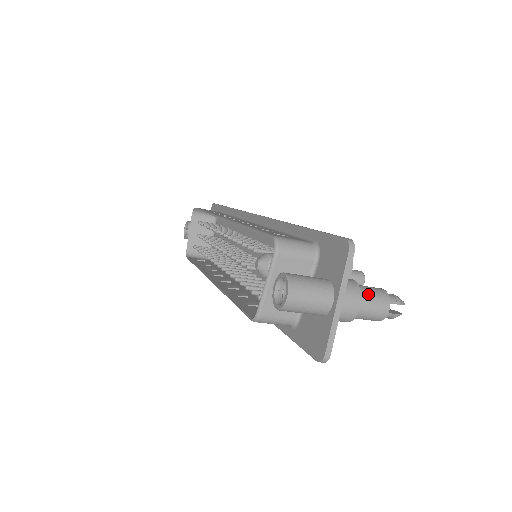
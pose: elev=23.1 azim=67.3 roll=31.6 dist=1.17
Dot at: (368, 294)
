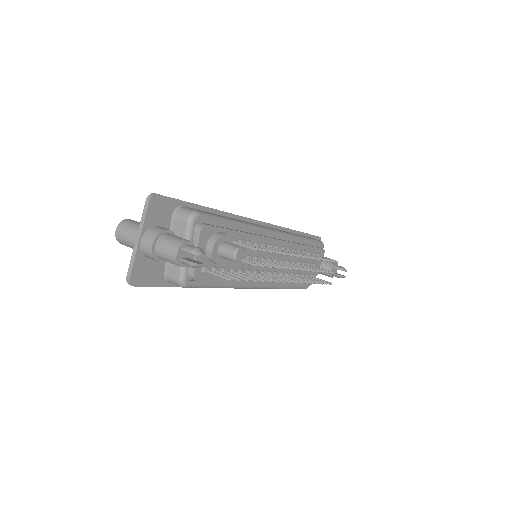
Dot at: (167, 239)
